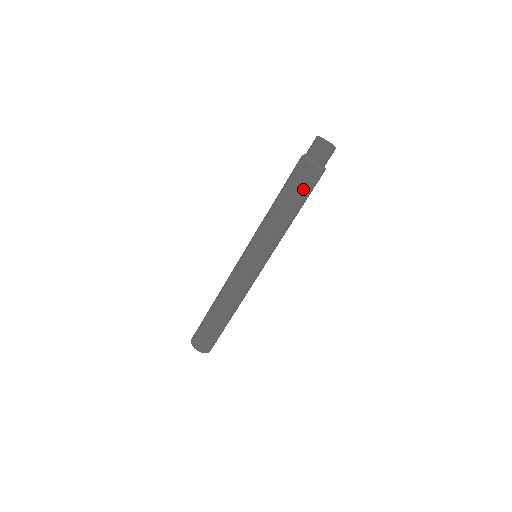
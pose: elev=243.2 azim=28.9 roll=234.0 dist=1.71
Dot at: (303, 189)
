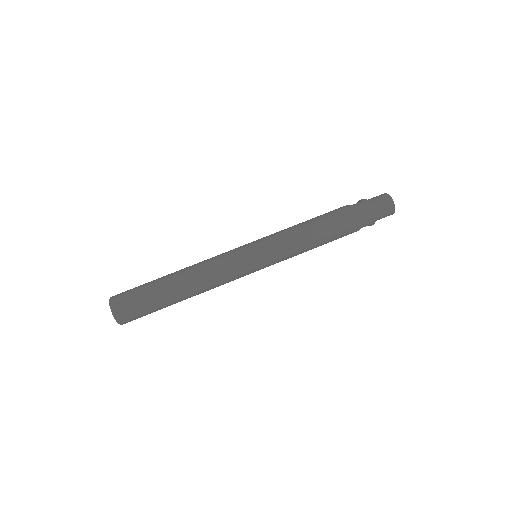
Dot at: (344, 210)
